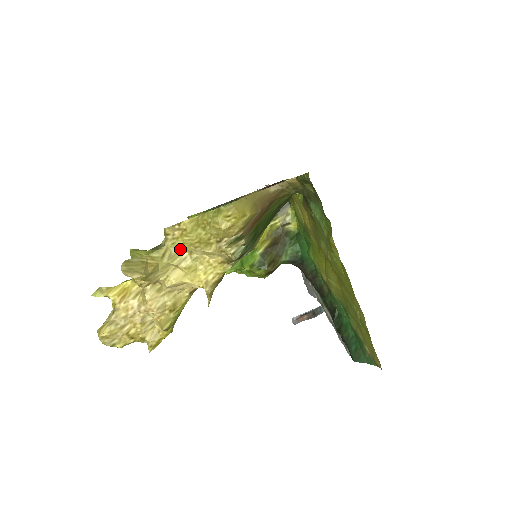
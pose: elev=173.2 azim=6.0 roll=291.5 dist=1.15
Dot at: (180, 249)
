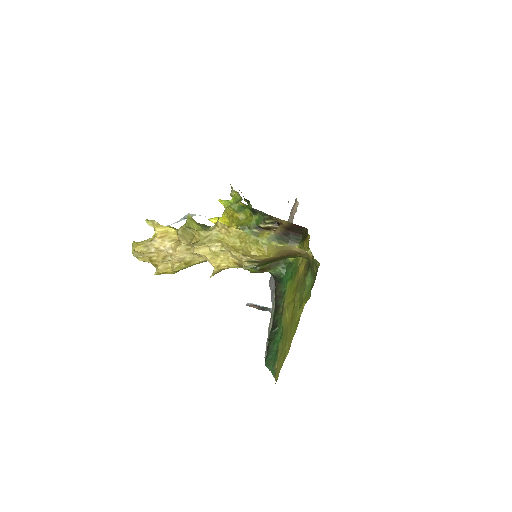
Dot at: (218, 240)
